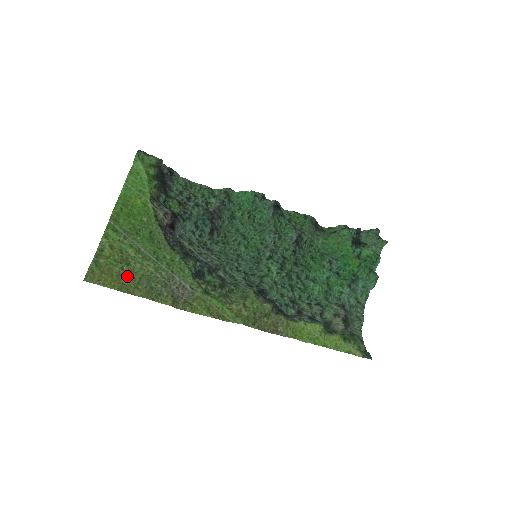
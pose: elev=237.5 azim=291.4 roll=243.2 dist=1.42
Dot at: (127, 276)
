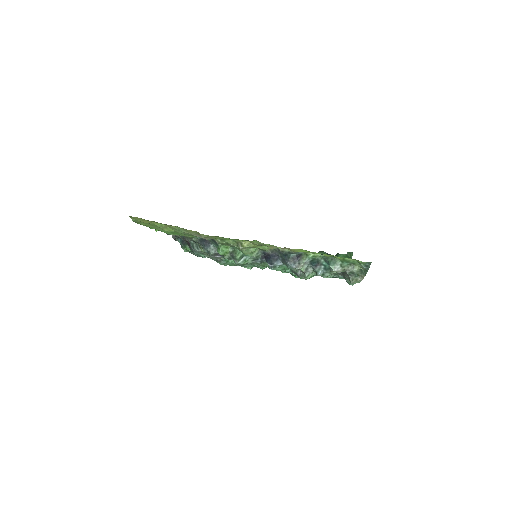
Dot at: (160, 226)
